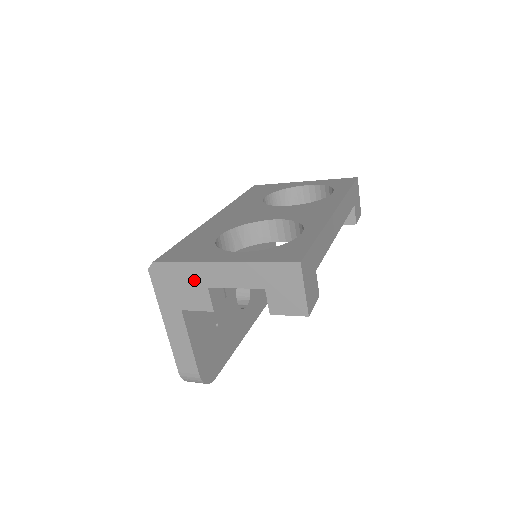
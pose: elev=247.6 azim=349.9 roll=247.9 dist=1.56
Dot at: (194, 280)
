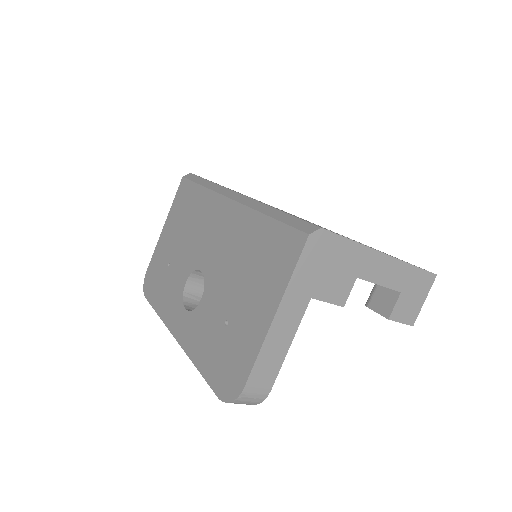
Dot at: (350, 265)
